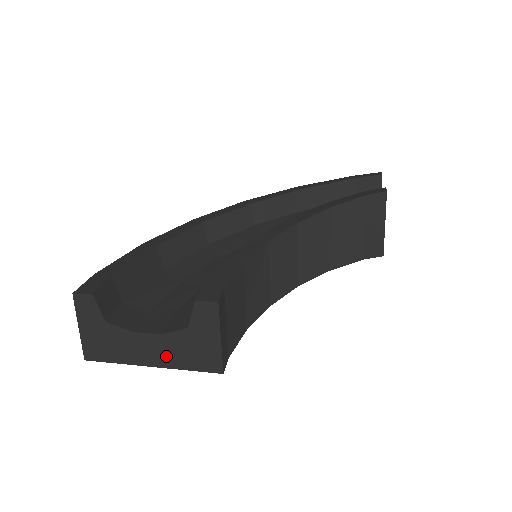
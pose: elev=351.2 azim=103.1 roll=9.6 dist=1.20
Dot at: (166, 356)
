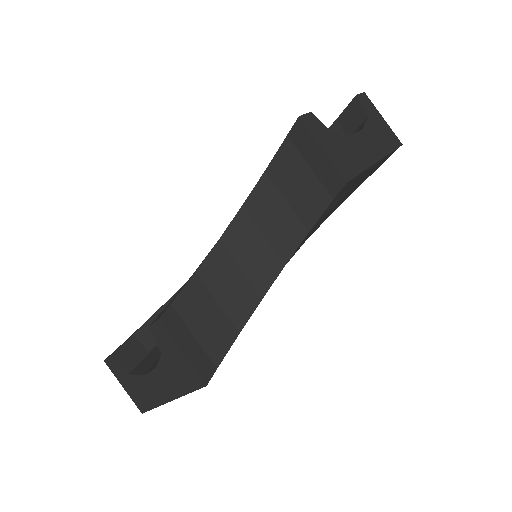
Dot at: (170, 387)
